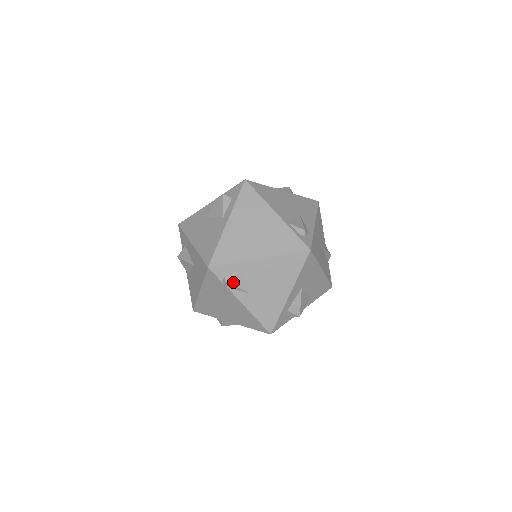
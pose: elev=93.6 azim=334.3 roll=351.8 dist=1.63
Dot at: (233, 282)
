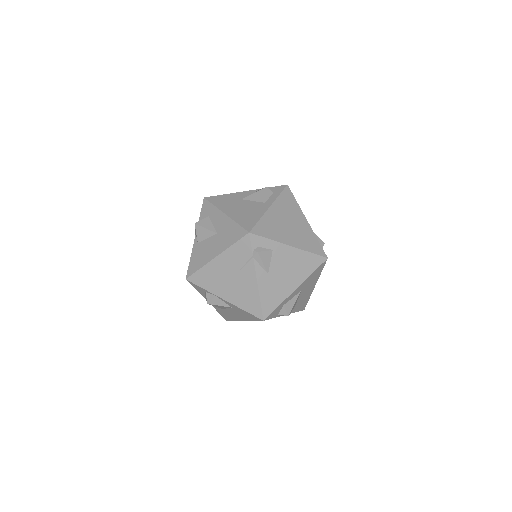
Dot at: (262, 256)
